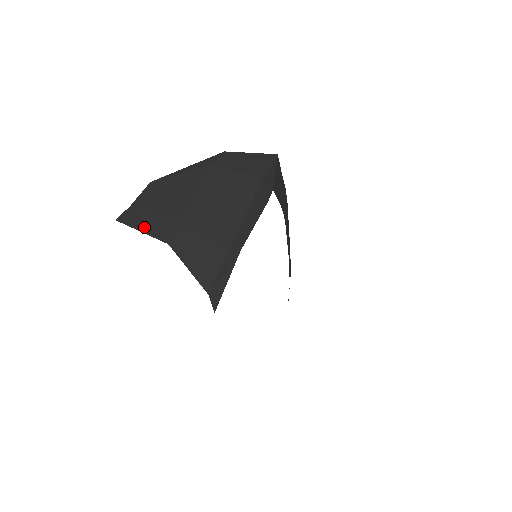
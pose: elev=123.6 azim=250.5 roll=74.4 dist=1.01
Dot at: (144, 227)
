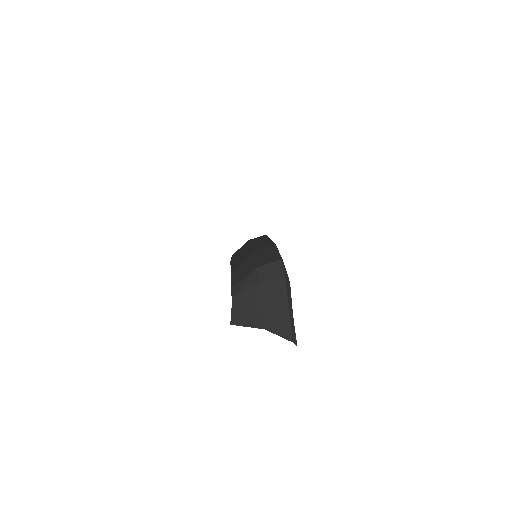
Dot at: (247, 324)
